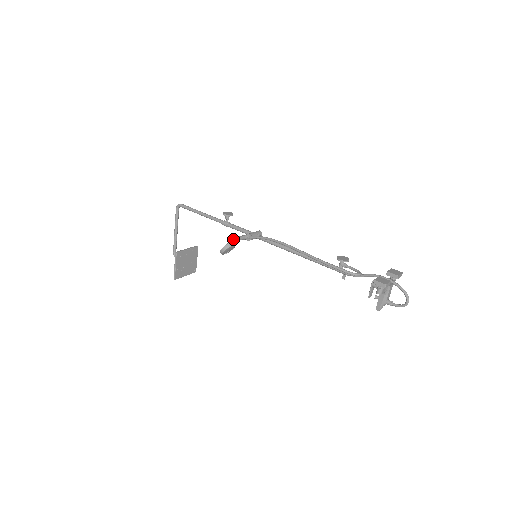
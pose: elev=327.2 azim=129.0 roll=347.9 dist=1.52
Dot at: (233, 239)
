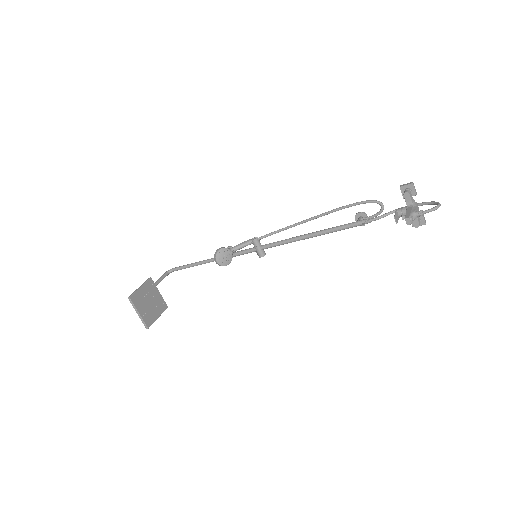
Dot at: (235, 246)
